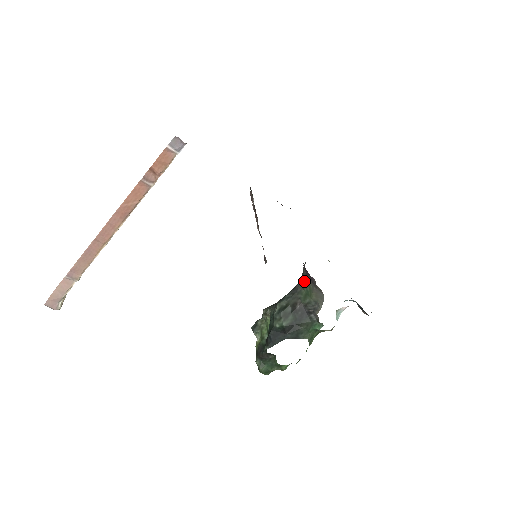
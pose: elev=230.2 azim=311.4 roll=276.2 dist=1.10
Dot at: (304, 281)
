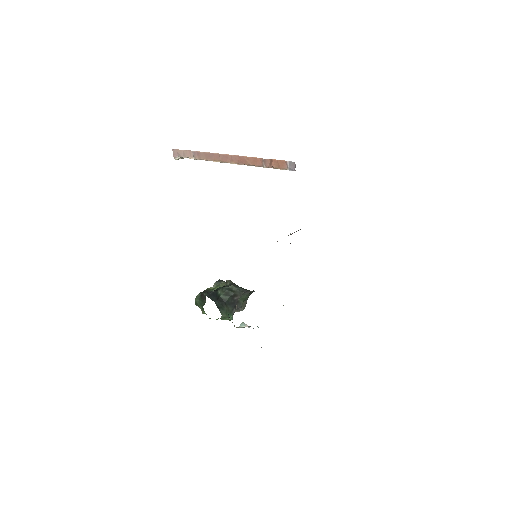
Dot at: (251, 293)
